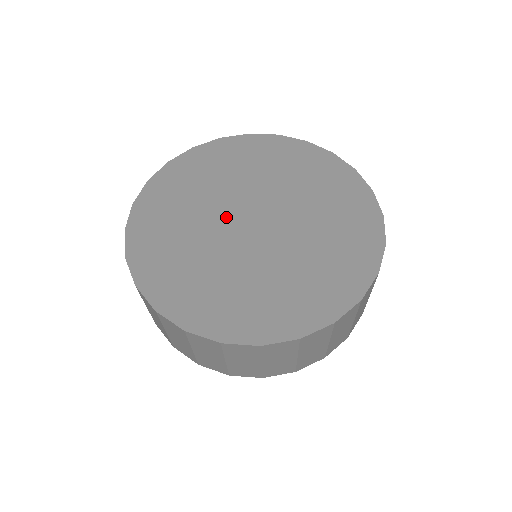
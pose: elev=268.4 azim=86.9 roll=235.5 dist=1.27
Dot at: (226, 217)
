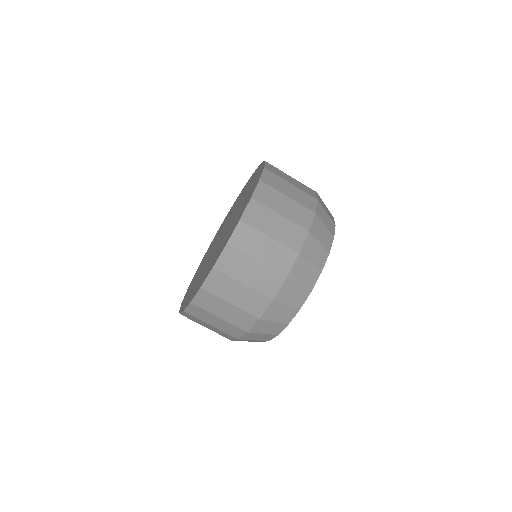
Dot at: occluded
